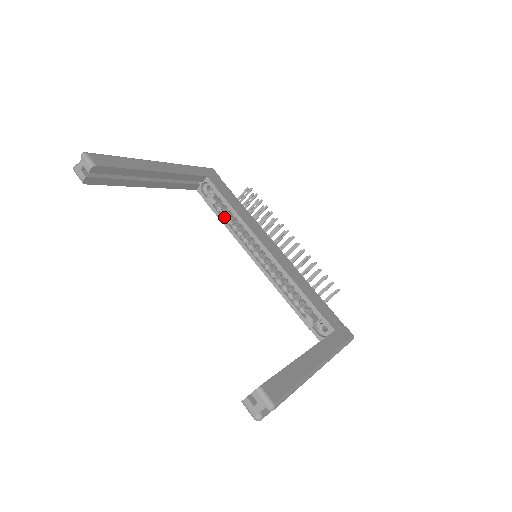
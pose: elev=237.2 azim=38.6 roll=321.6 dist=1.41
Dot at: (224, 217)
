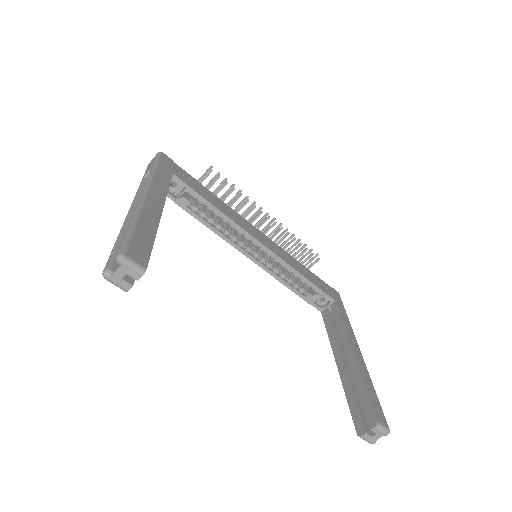
Dot at: (203, 217)
